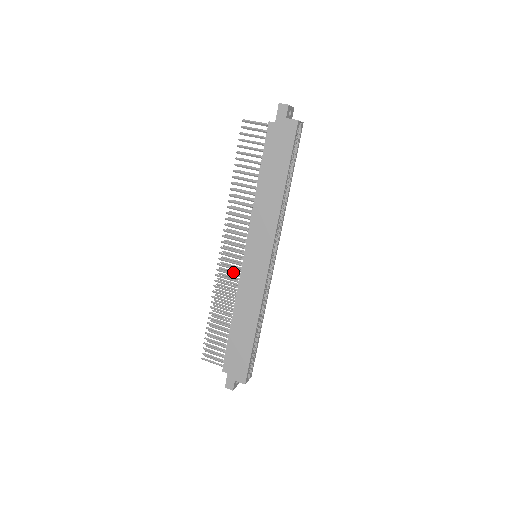
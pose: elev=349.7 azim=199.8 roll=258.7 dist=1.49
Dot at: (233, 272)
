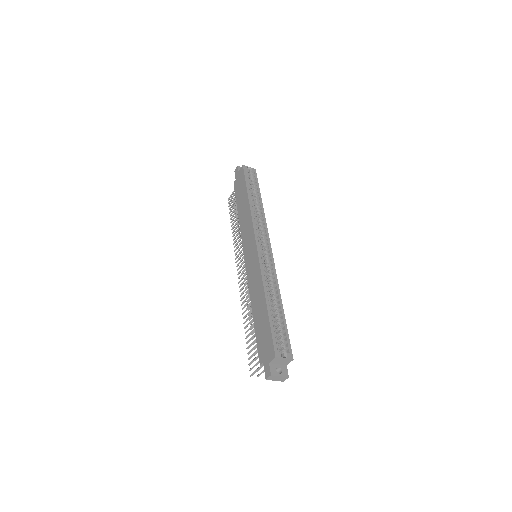
Dot at: occluded
